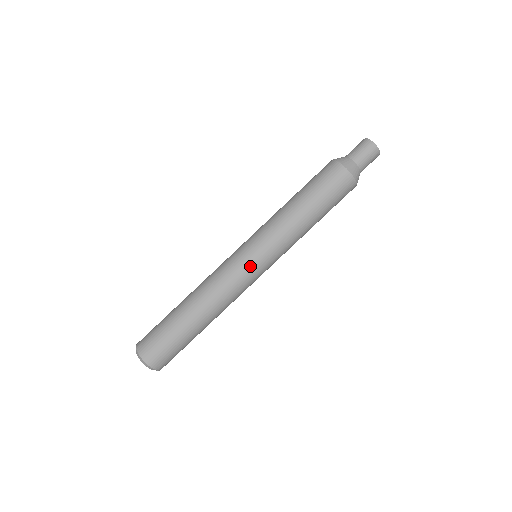
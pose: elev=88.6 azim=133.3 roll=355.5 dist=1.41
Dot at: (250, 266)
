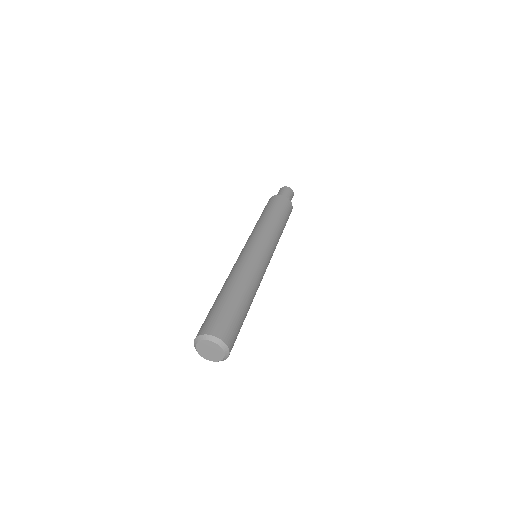
Dot at: (264, 255)
